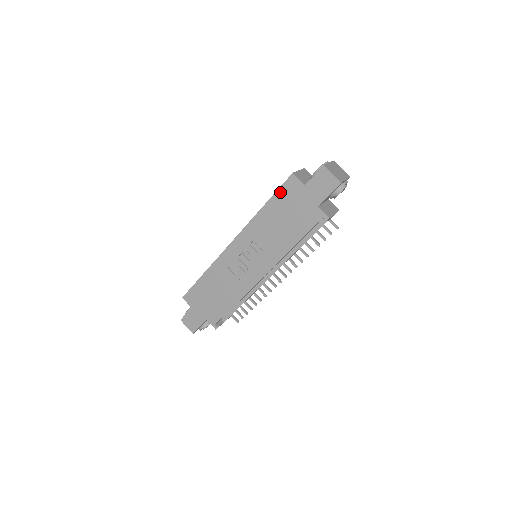
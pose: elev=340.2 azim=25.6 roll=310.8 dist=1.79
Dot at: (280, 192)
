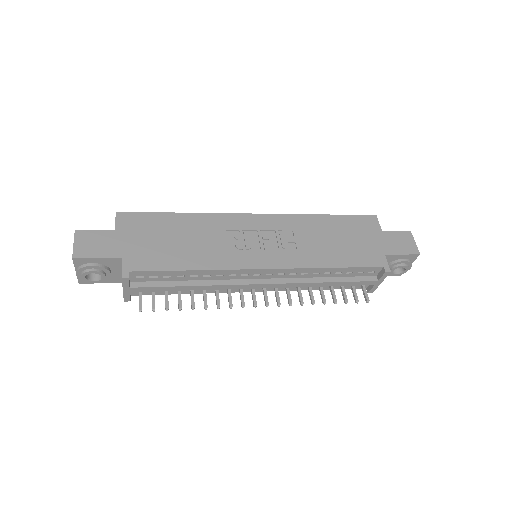
Dot at: (352, 218)
